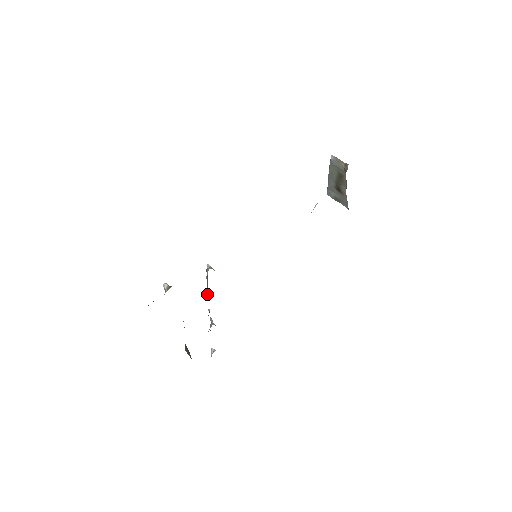
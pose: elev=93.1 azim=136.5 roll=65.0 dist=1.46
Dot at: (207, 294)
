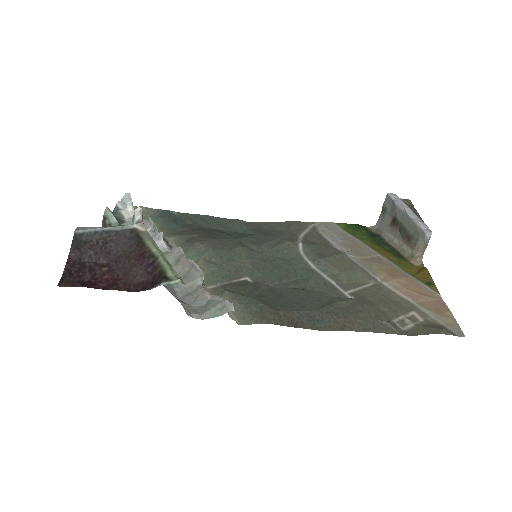
Dot at: (174, 256)
